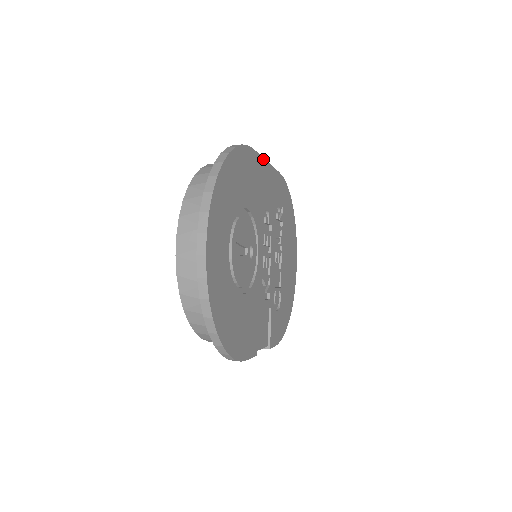
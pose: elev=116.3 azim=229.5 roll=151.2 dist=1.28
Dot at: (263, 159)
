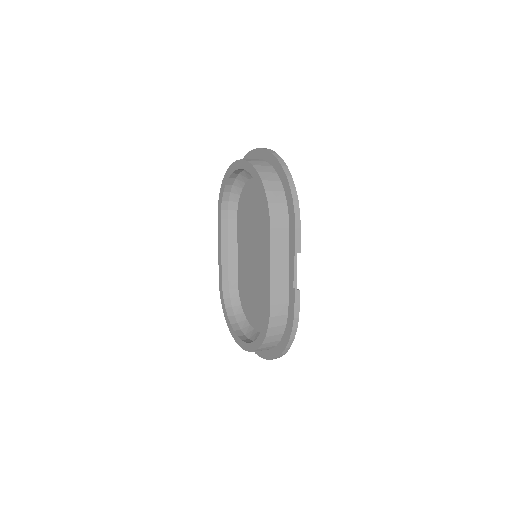
Dot at: occluded
